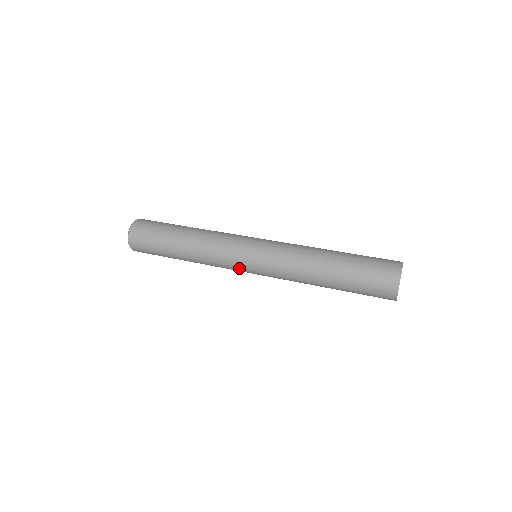
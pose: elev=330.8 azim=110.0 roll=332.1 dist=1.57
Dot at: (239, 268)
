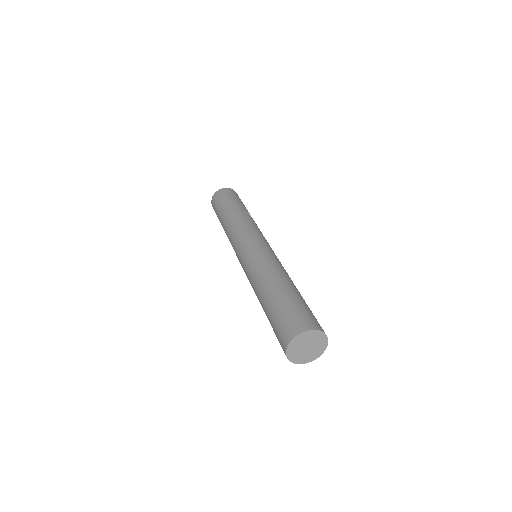
Dot at: (237, 254)
